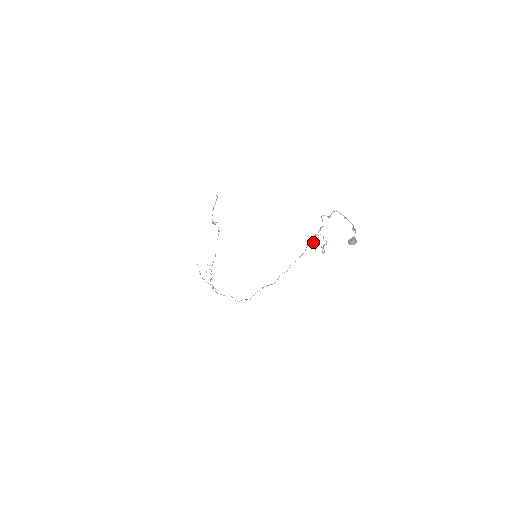
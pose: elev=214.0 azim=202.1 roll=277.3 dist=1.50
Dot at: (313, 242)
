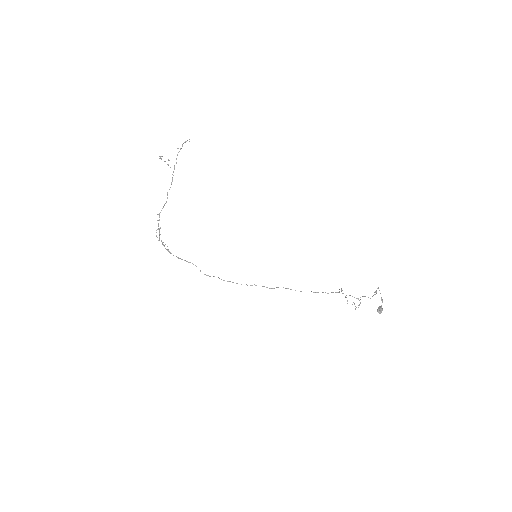
Dot at: (342, 290)
